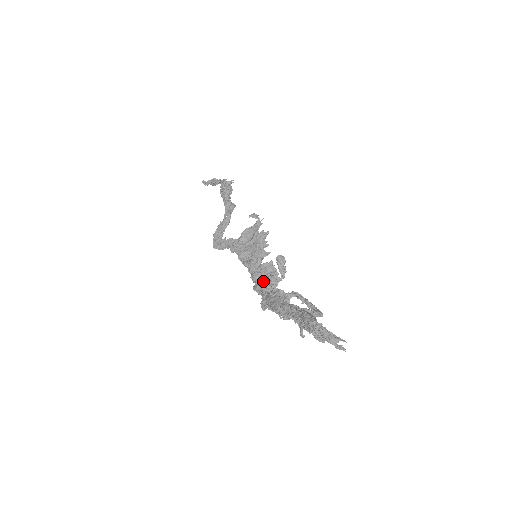
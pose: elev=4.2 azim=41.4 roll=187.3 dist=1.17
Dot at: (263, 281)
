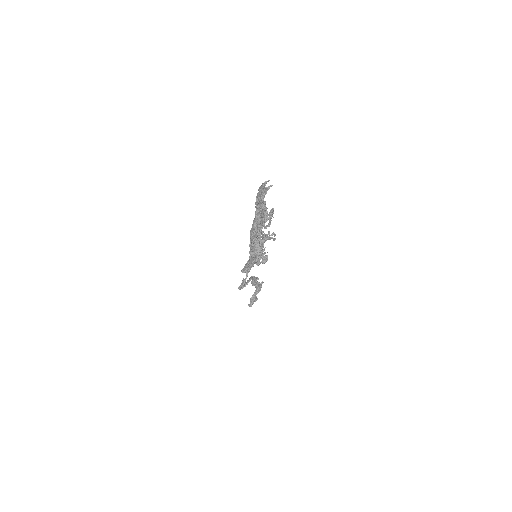
Dot at: occluded
